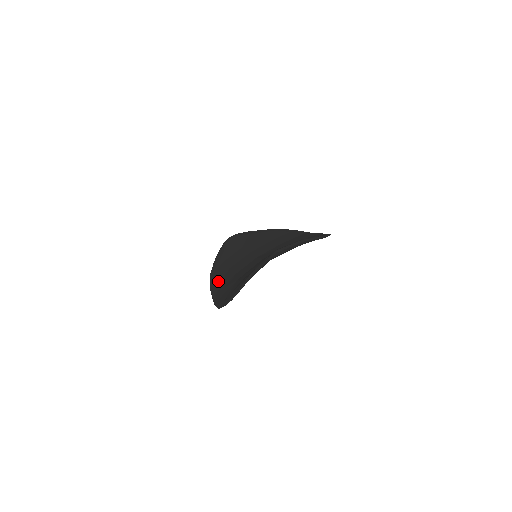
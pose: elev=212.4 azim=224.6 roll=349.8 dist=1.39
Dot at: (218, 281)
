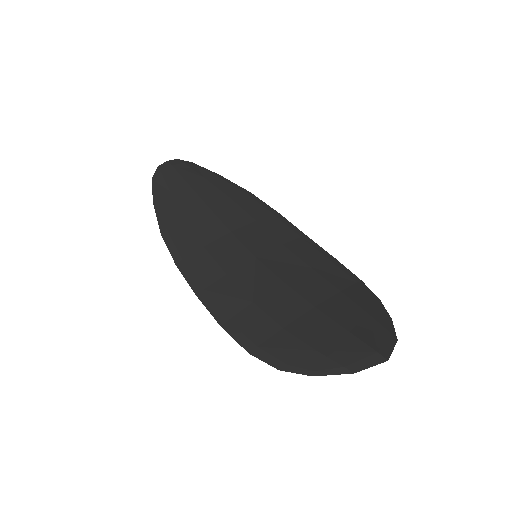
Dot at: (193, 264)
